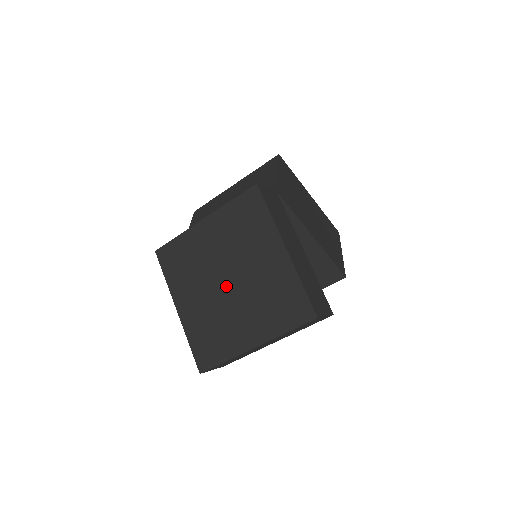
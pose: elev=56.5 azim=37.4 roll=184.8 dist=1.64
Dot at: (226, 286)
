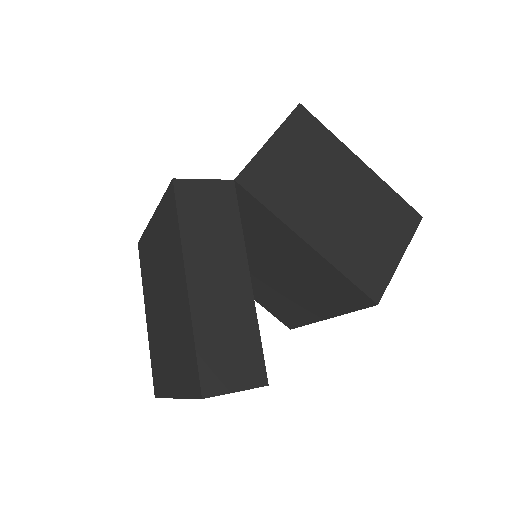
Dot at: (162, 309)
